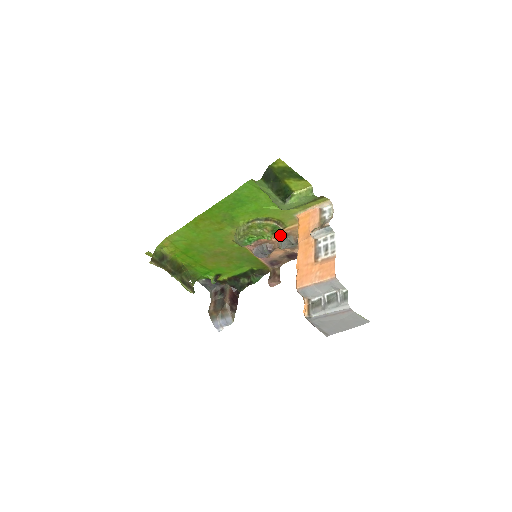
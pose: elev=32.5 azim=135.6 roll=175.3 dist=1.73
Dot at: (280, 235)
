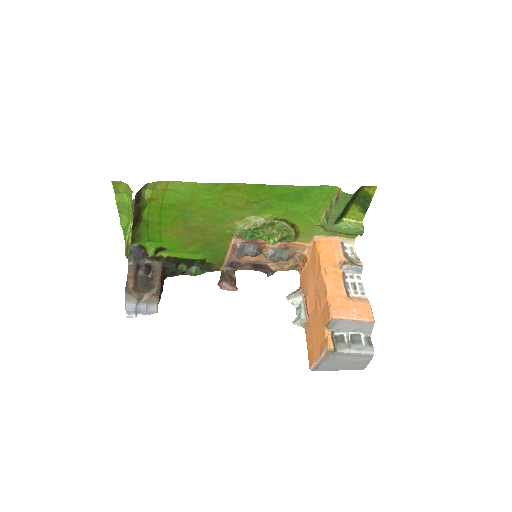
Dot at: (280, 244)
